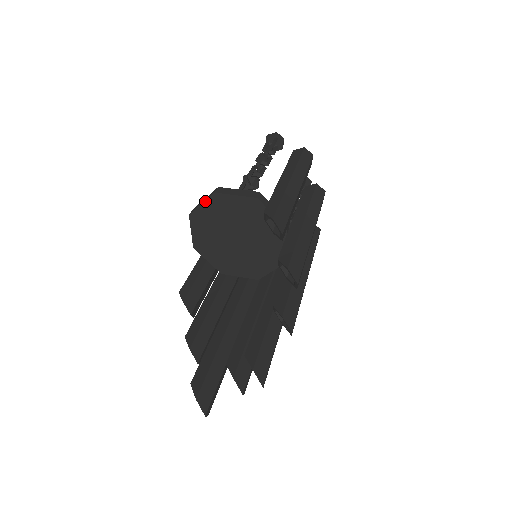
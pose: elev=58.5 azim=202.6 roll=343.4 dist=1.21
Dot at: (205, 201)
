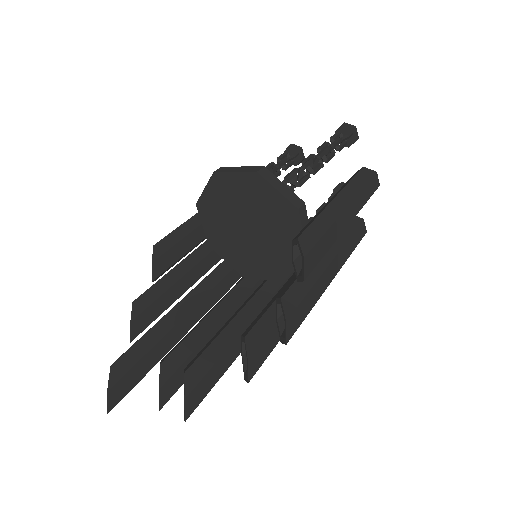
Dot at: (241, 172)
